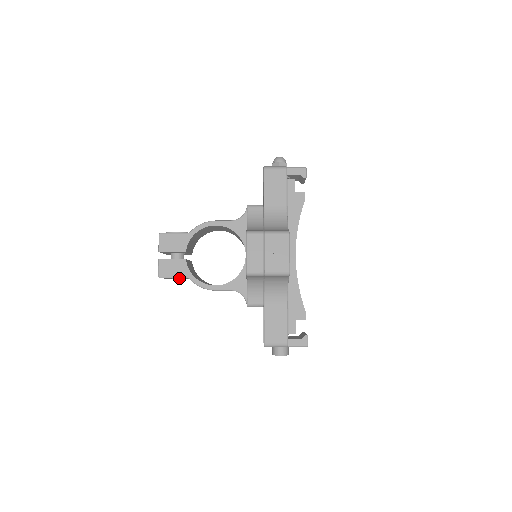
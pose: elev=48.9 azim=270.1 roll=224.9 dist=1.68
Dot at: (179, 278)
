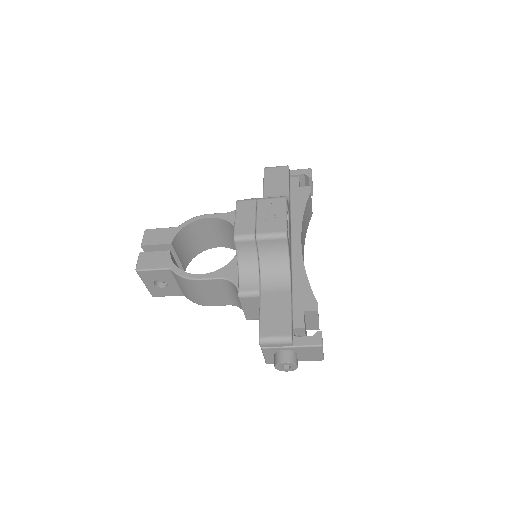
Dot at: (164, 287)
